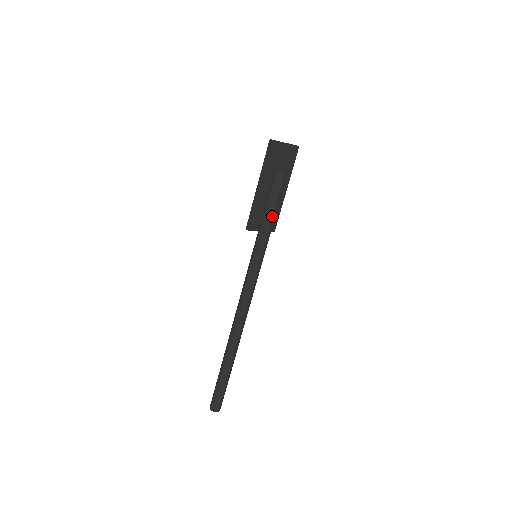
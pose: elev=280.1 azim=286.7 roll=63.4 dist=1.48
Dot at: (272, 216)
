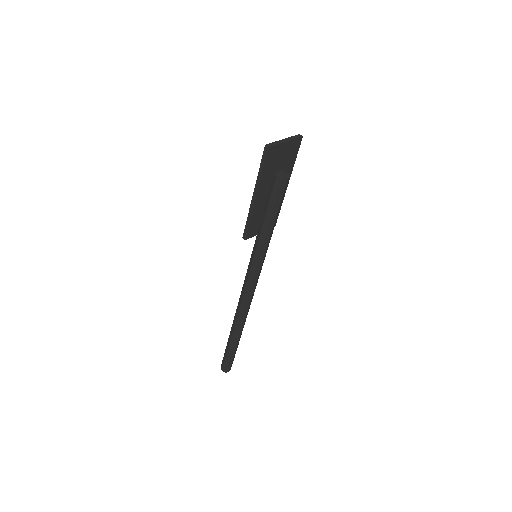
Dot at: (273, 223)
